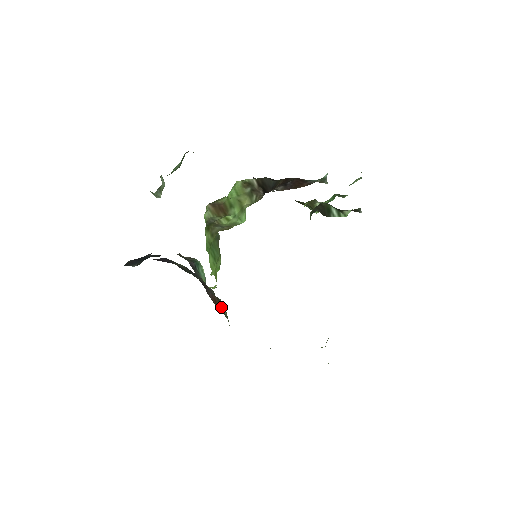
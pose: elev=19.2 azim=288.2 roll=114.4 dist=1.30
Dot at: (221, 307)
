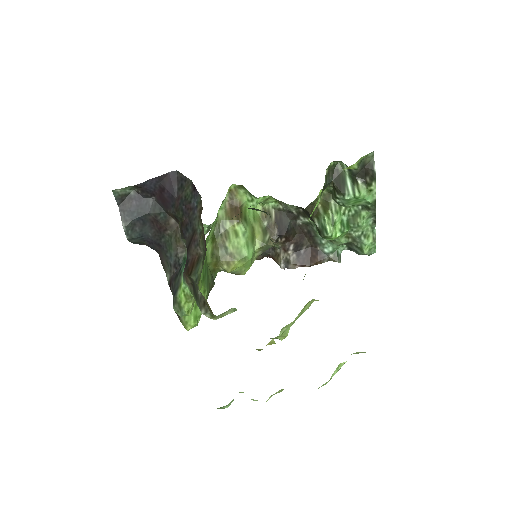
Dot at: (198, 267)
